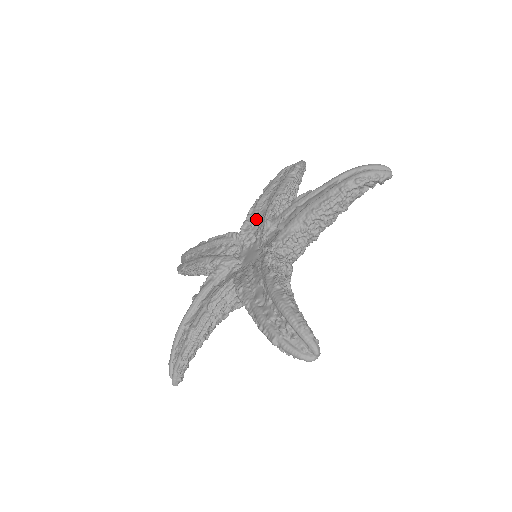
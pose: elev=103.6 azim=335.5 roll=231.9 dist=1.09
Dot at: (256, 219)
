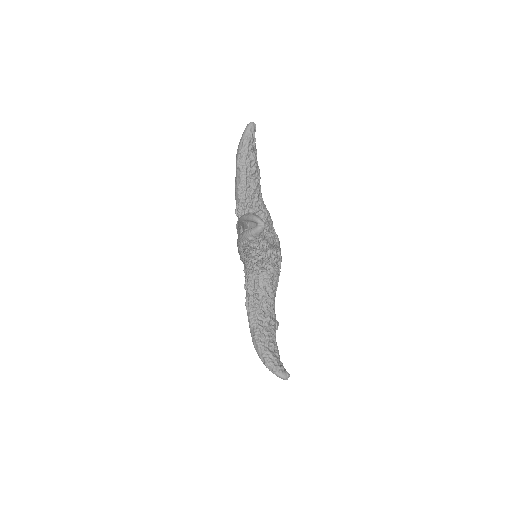
Dot at: occluded
